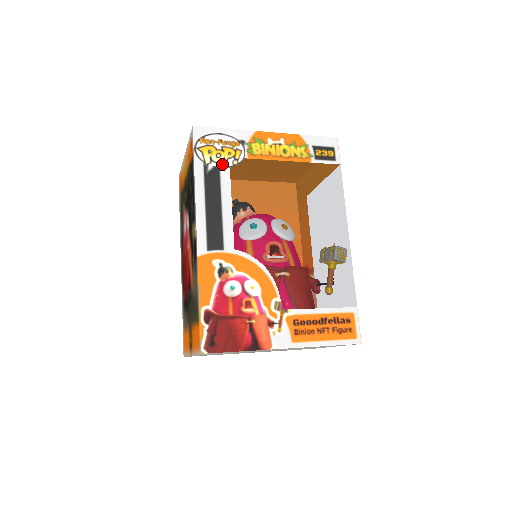
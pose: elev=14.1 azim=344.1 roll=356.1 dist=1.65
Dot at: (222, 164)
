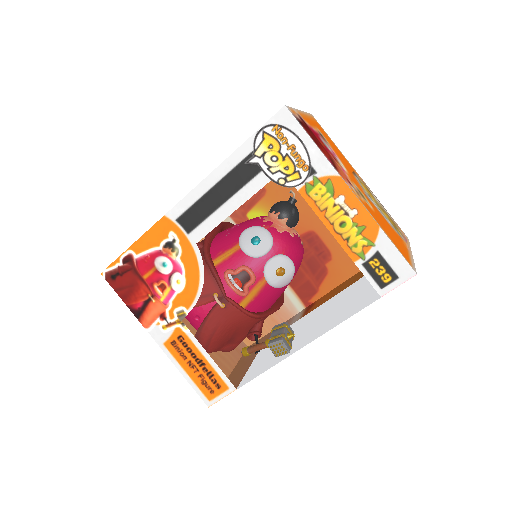
Dot at: (268, 170)
